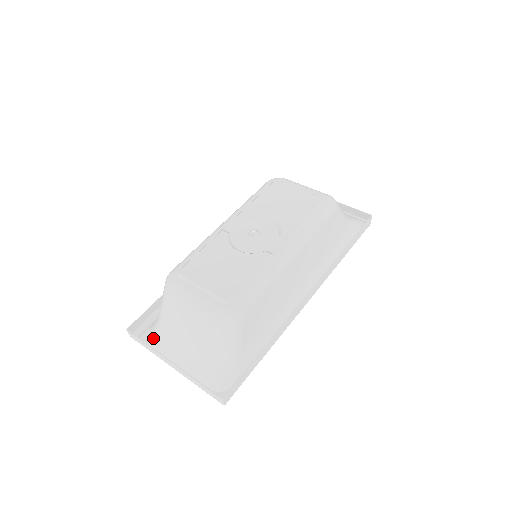
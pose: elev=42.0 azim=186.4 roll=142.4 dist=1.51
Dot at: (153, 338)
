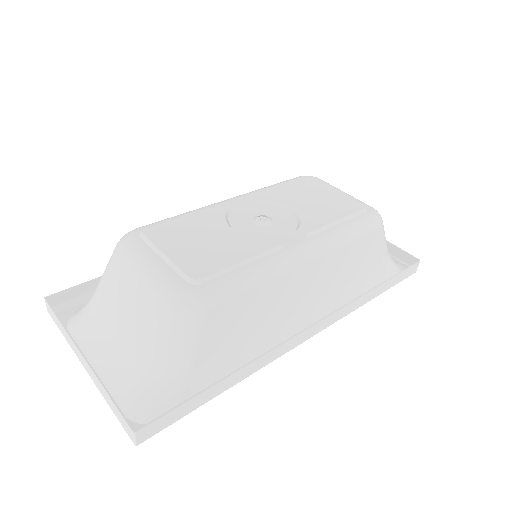
Dot at: (76, 320)
